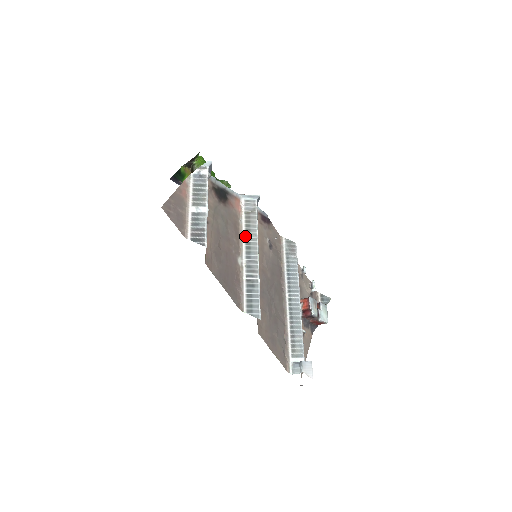
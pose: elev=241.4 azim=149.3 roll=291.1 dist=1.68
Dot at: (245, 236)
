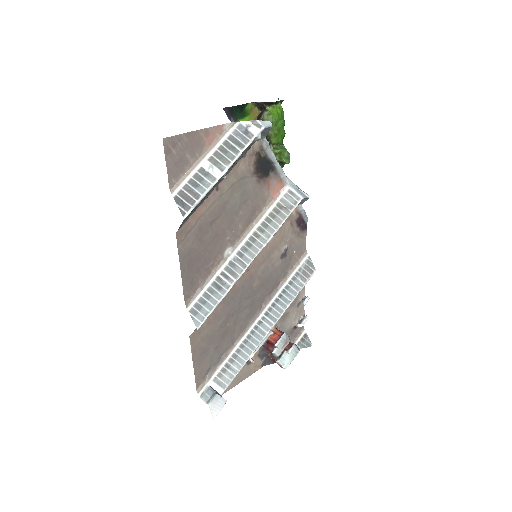
Dot at: (256, 229)
